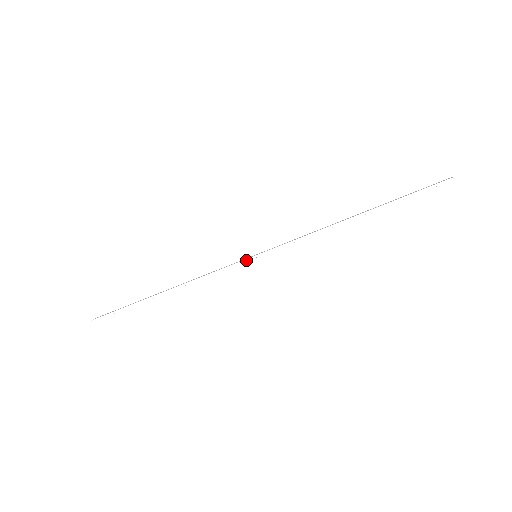
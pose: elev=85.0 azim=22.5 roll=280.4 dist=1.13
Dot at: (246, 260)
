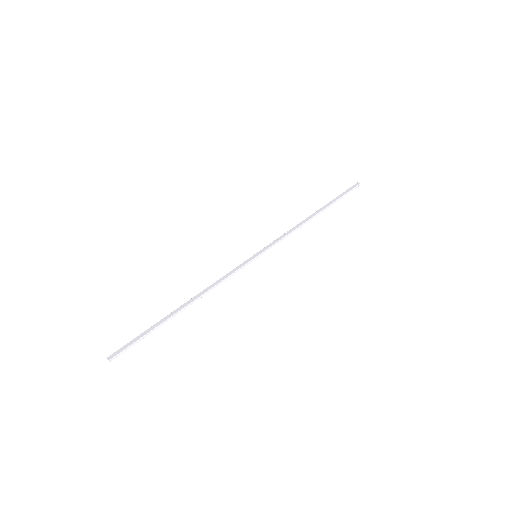
Dot at: (251, 261)
